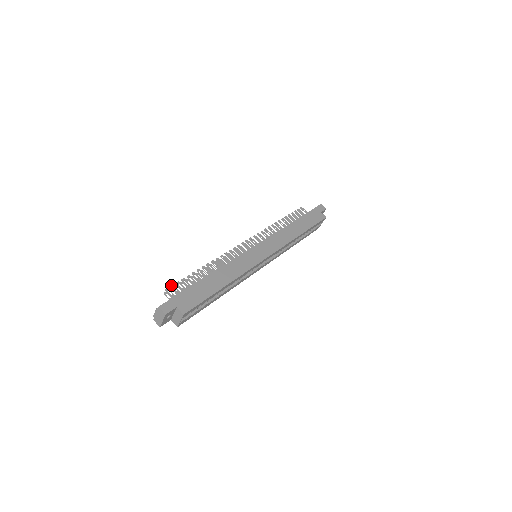
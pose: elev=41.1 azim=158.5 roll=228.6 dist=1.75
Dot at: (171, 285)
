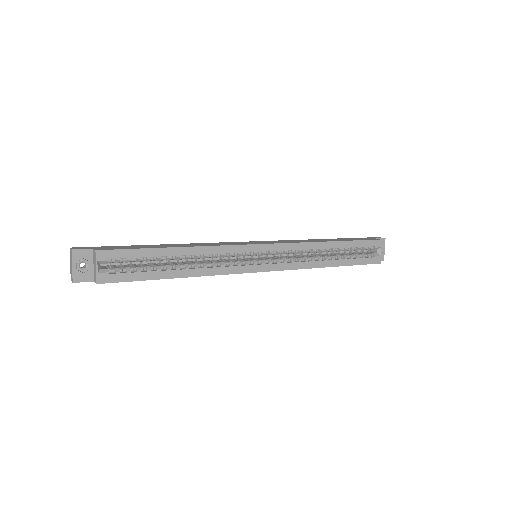
Dot at: occluded
